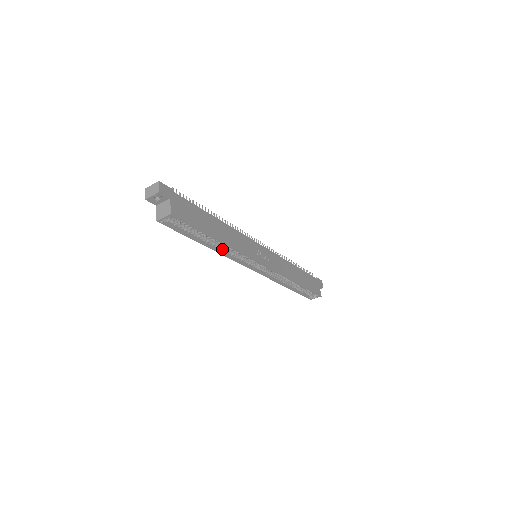
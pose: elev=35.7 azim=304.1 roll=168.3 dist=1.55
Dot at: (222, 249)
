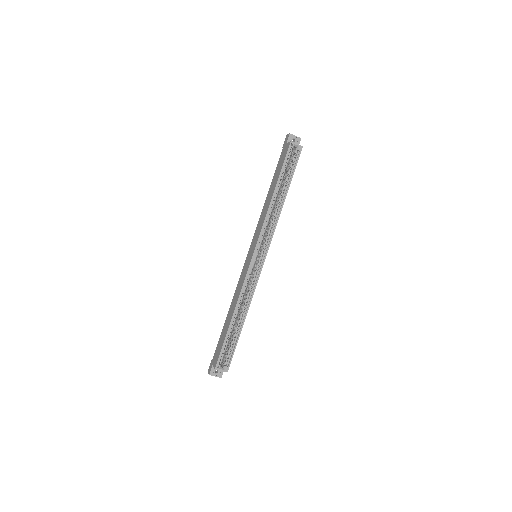
Dot at: occluded
